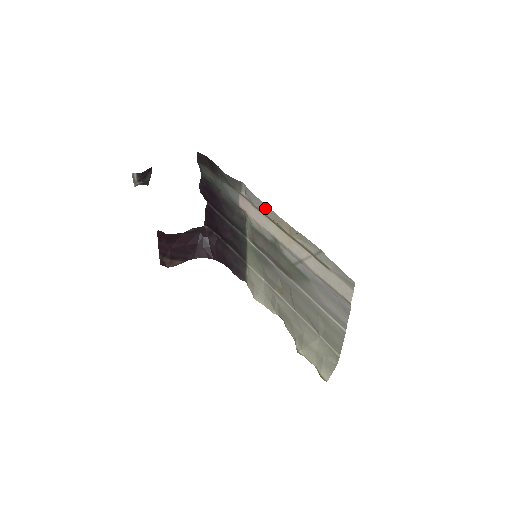
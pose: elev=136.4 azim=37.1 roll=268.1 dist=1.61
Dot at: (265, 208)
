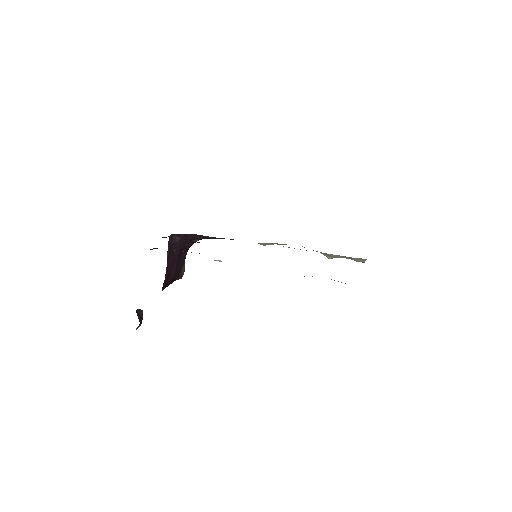
Dot at: occluded
